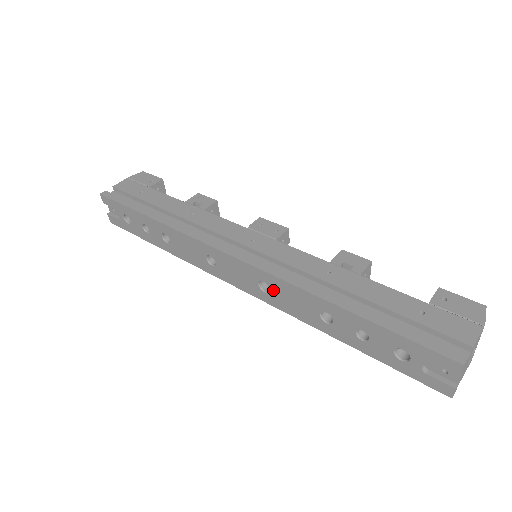
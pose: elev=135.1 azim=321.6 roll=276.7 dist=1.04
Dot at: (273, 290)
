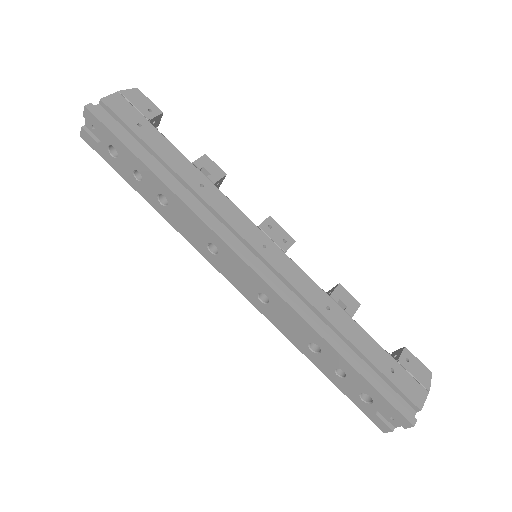
Dot at: (272, 306)
